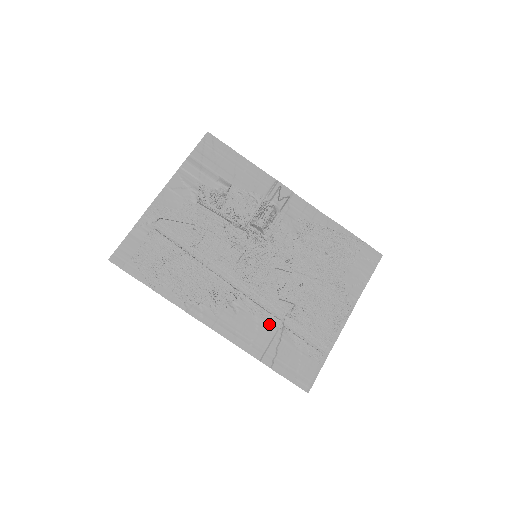
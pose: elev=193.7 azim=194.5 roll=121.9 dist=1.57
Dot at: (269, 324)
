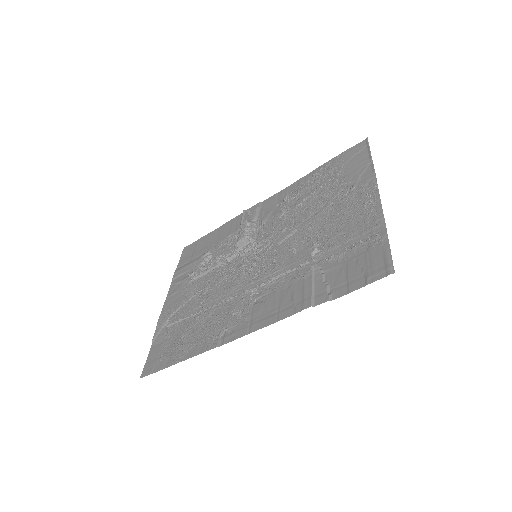
Dot at: (301, 276)
